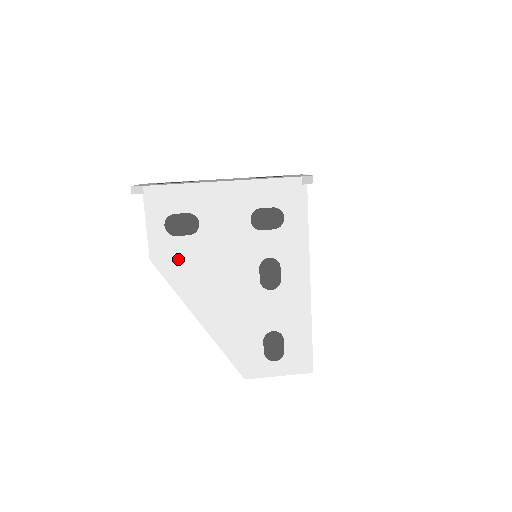
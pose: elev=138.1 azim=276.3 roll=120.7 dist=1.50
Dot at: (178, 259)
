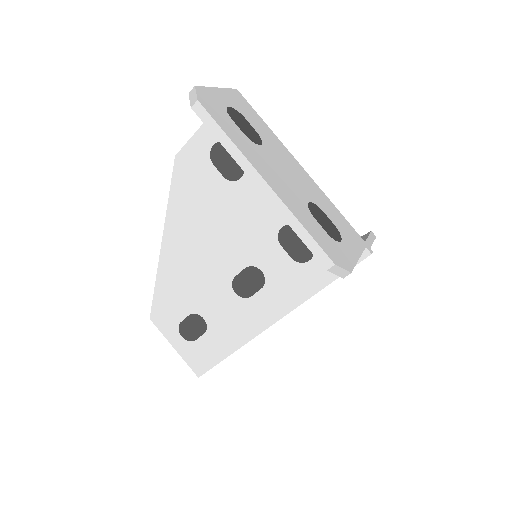
Dot at: (196, 183)
